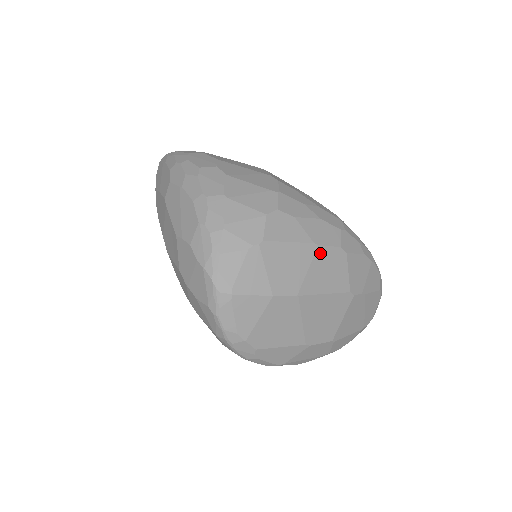
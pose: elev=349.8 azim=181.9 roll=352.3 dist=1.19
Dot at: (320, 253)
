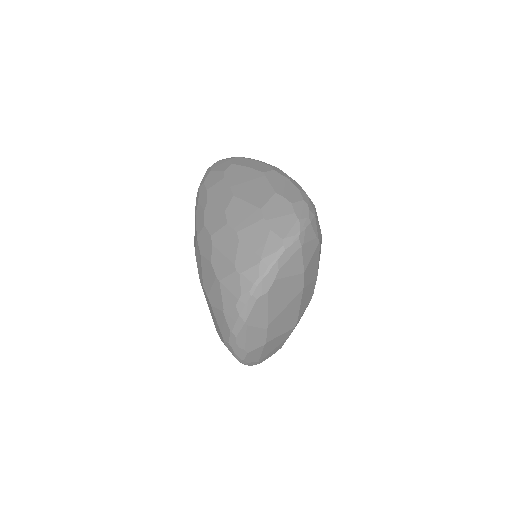
Dot at: (314, 283)
